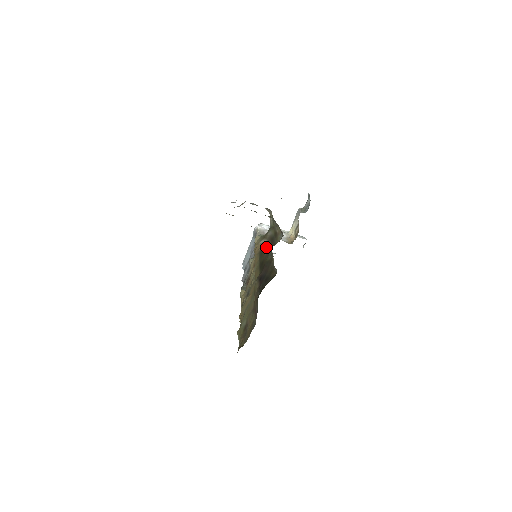
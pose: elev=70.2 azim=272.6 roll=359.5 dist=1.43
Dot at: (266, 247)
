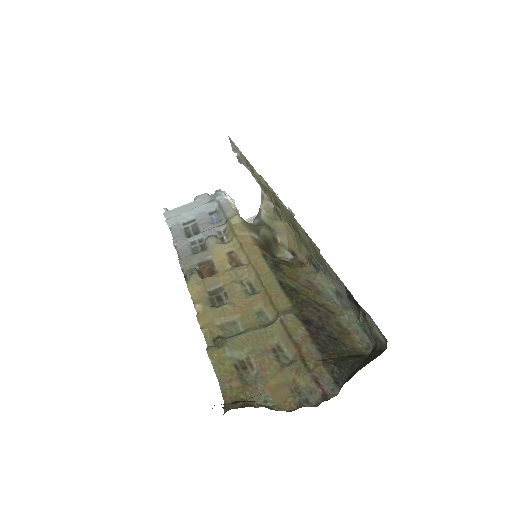
Dot at: (296, 268)
